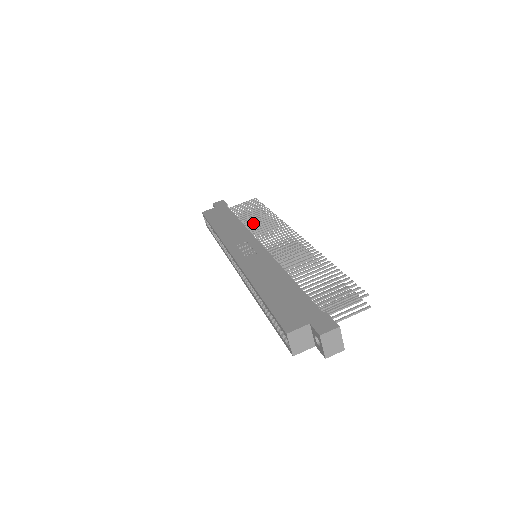
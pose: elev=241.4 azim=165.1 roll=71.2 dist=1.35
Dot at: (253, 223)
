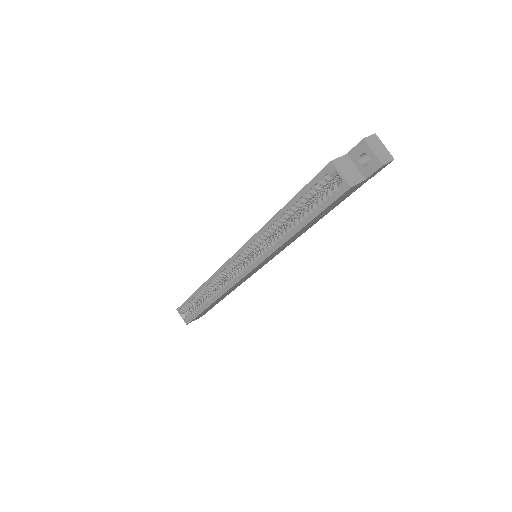
Dot at: occluded
